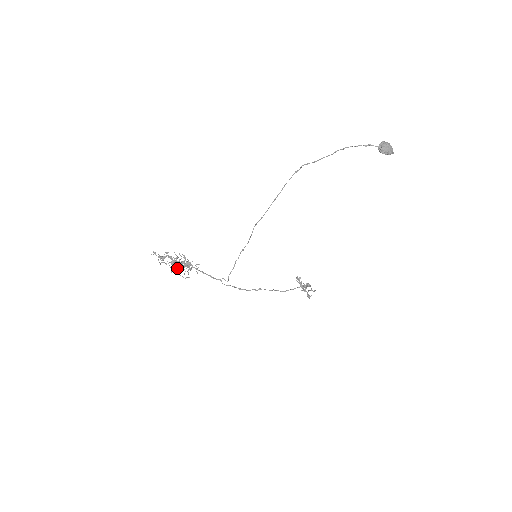
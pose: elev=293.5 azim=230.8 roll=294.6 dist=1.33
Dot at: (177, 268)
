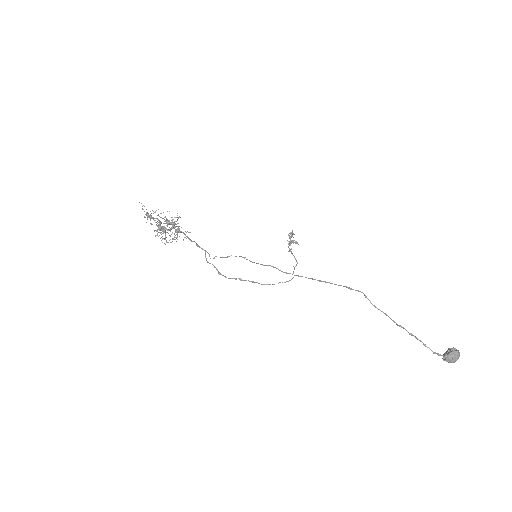
Dot at: occluded
